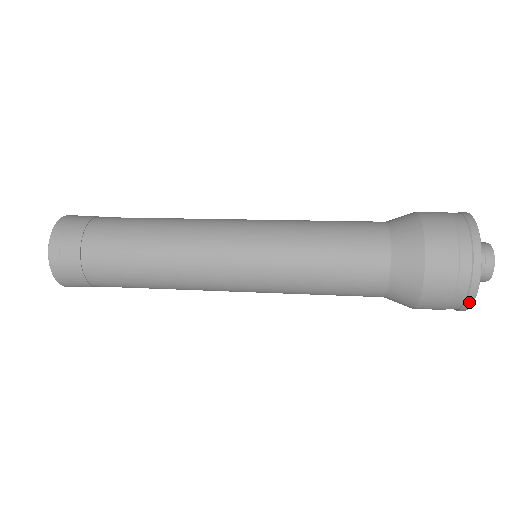
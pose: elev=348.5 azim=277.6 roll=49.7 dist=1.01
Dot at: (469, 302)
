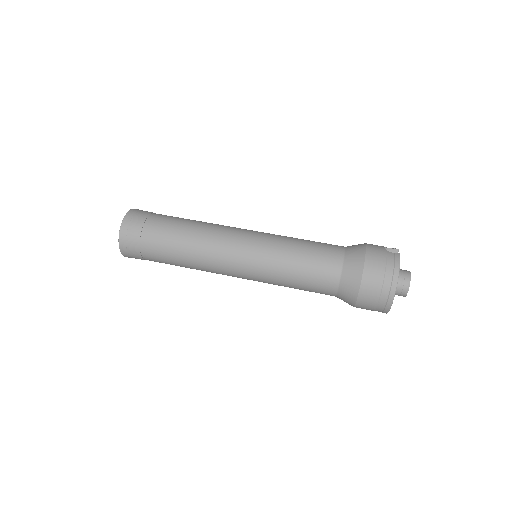
Dot at: occluded
